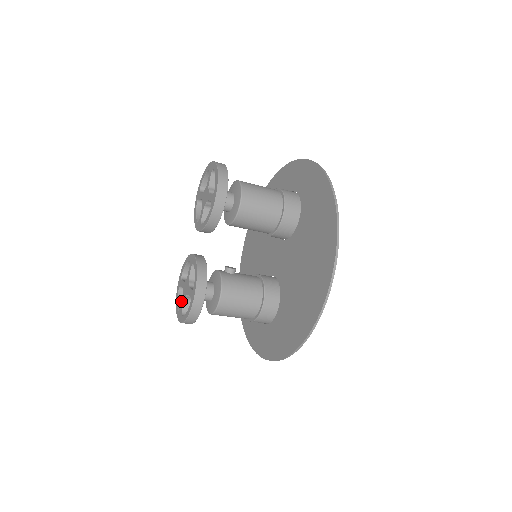
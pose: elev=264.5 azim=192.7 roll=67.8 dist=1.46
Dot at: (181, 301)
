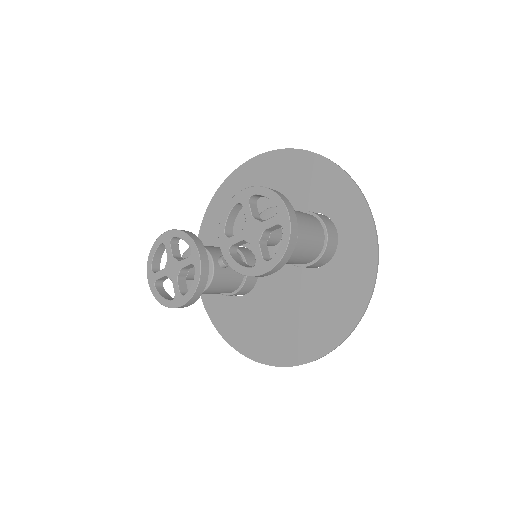
Dot at: (158, 254)
